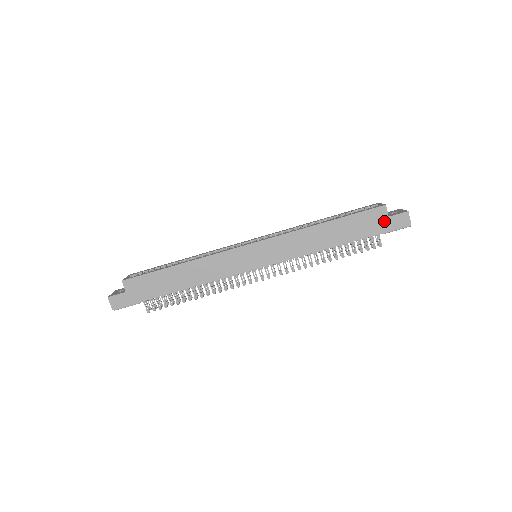
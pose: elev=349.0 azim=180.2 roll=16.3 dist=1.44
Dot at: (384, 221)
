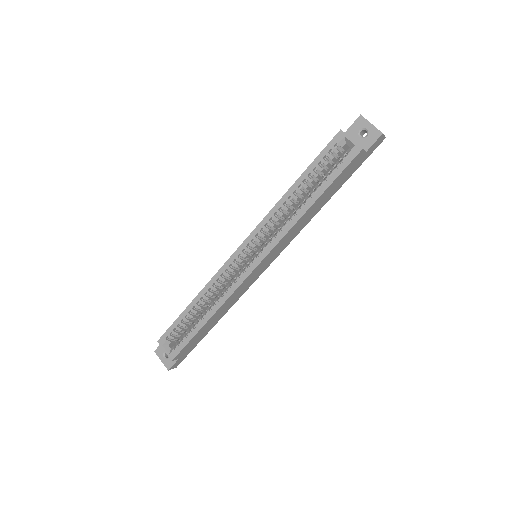
Dot at: (362, 158)
